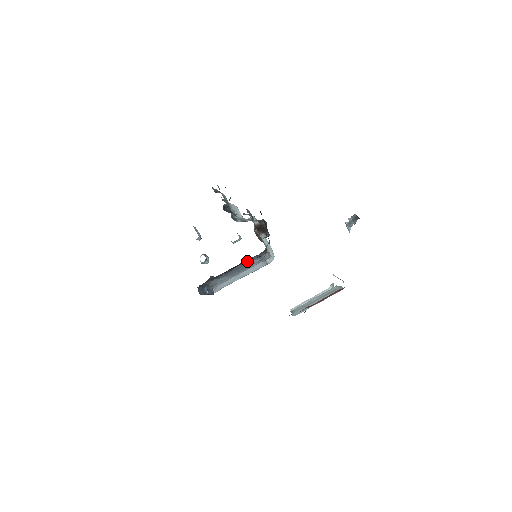
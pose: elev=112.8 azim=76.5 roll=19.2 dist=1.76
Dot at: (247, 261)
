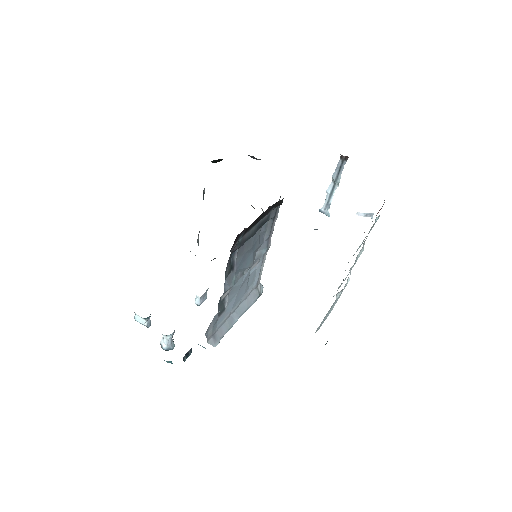
Dot at: (259, 238)
